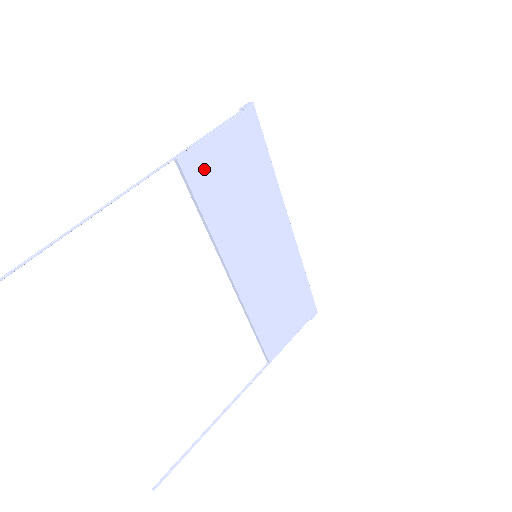
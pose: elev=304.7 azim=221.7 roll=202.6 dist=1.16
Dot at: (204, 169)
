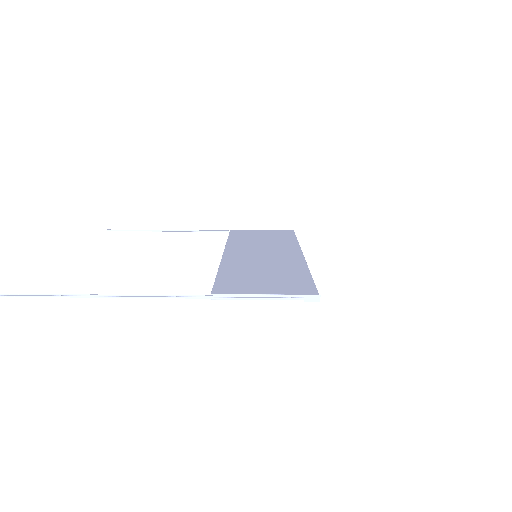
Dot at: occluded
